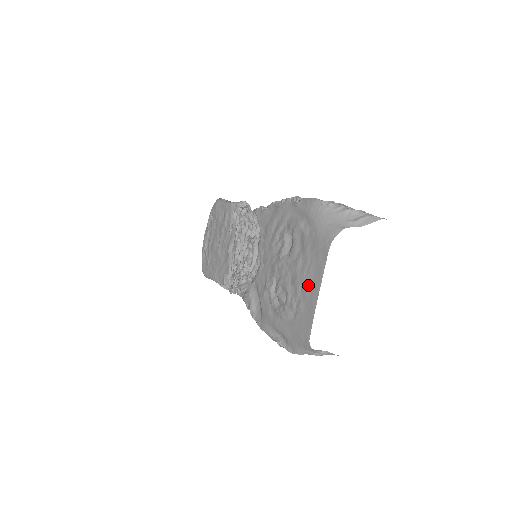
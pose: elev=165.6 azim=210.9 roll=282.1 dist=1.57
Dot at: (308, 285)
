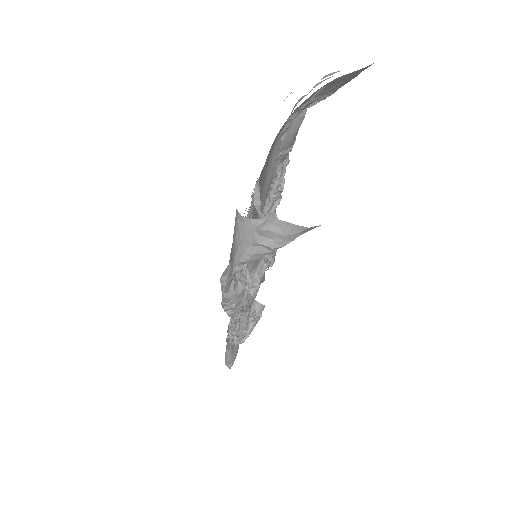
Dot at: occluded
